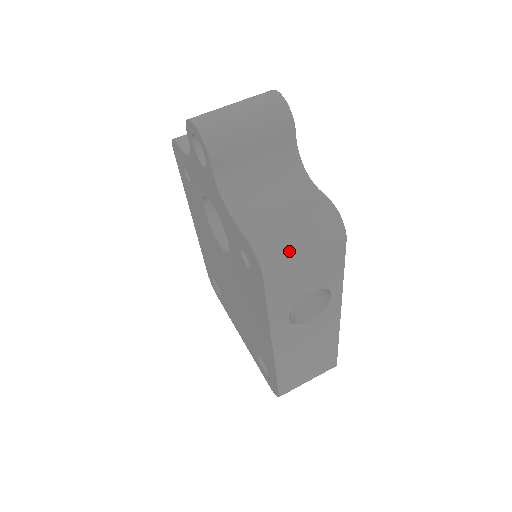
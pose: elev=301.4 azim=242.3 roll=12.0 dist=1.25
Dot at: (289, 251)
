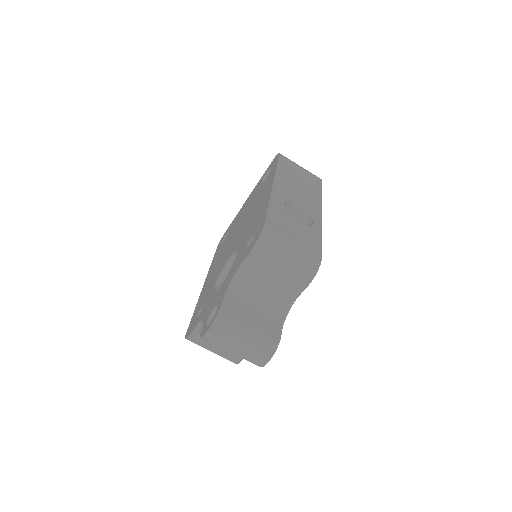
Dot at: occluded
